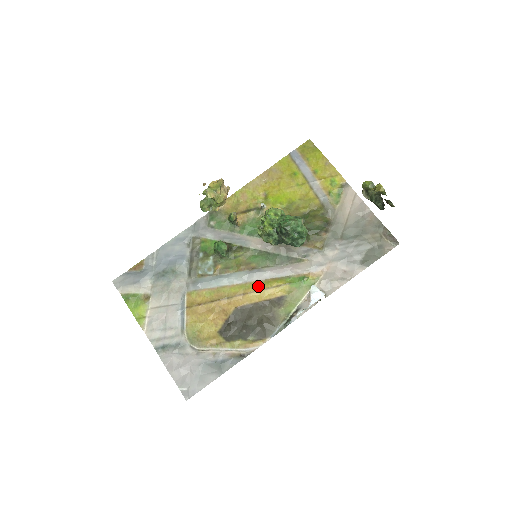
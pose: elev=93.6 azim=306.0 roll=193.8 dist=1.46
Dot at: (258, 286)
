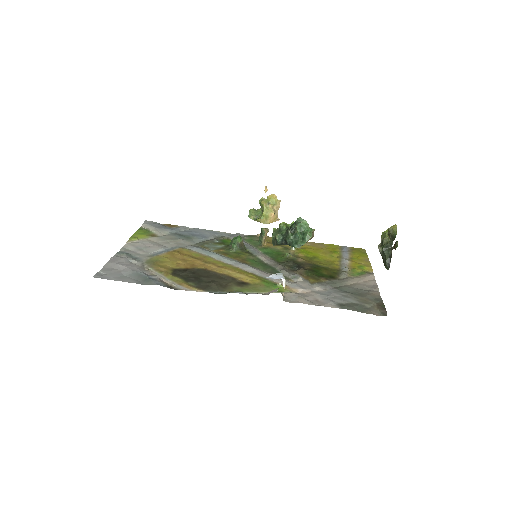
Dot at: (237, 269)
